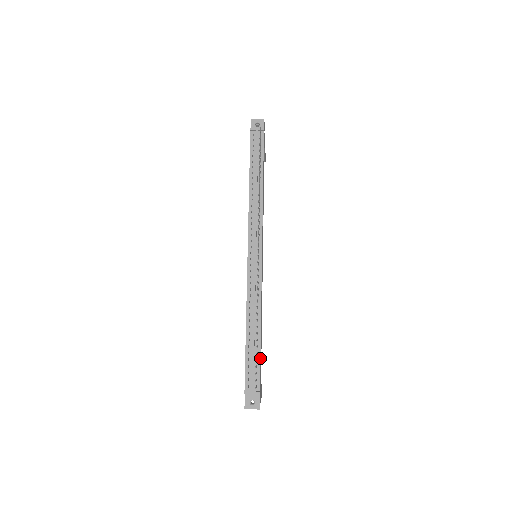
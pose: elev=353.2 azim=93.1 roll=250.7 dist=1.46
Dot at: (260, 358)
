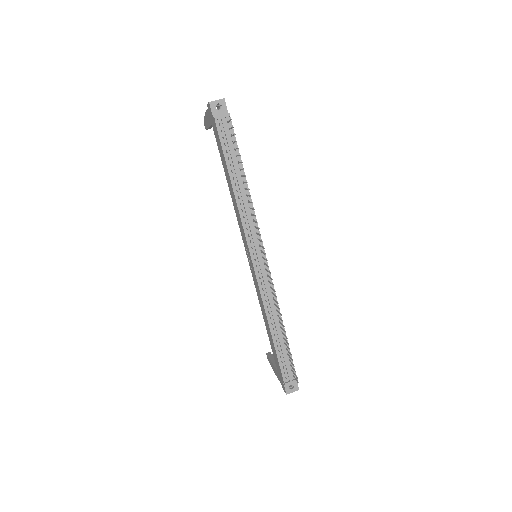
Dot at: (290, 352)
